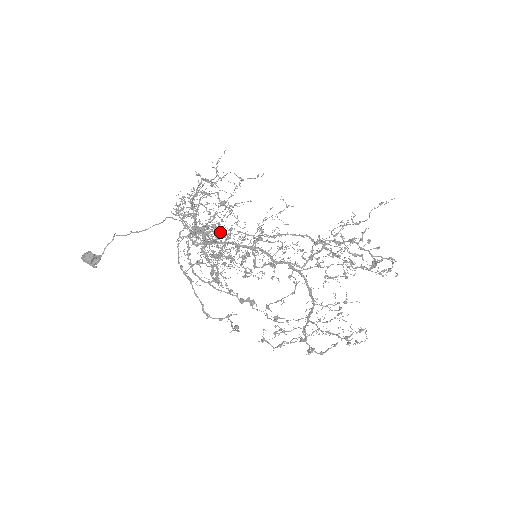
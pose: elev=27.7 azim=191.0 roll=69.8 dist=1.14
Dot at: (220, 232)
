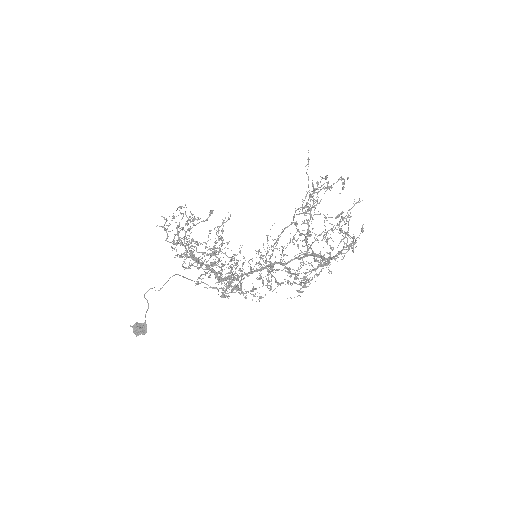
Dot at: (214, 251)
